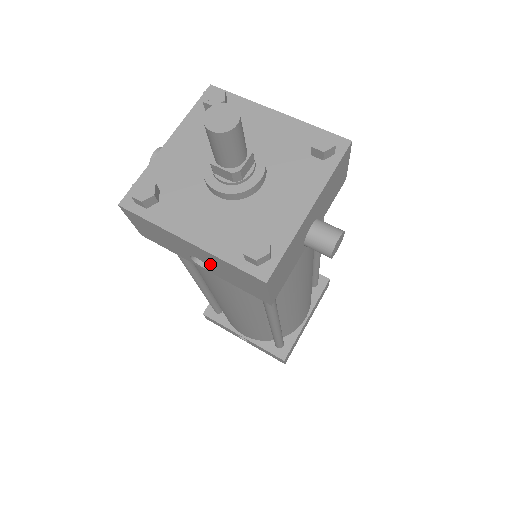
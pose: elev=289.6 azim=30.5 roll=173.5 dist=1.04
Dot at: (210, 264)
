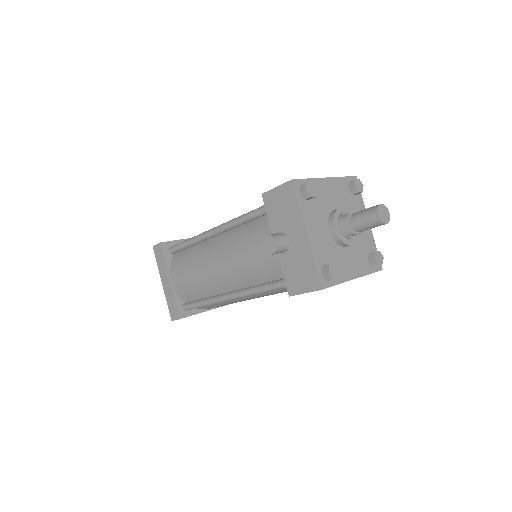
Dot at: occluded
